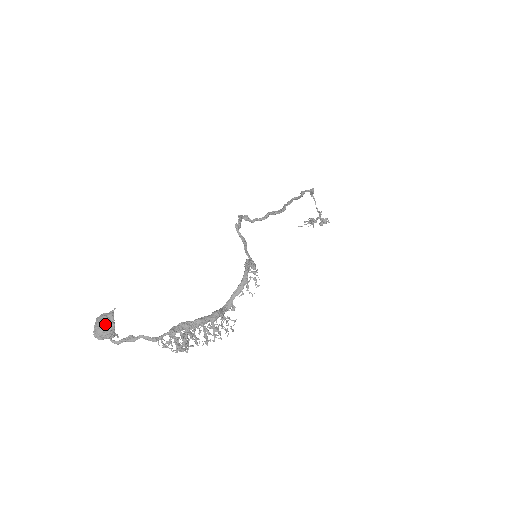
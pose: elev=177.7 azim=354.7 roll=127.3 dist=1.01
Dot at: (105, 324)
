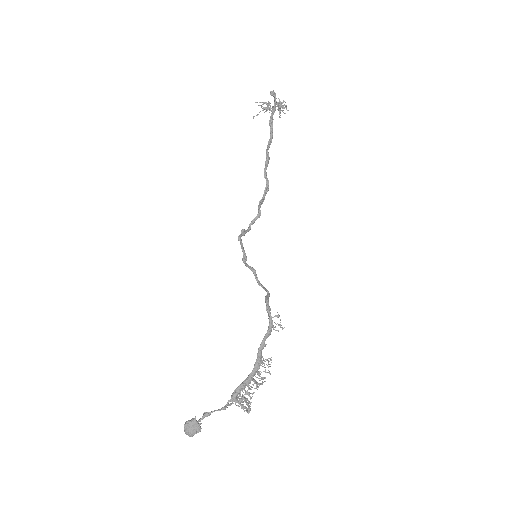
Dot at: (195, 431)
